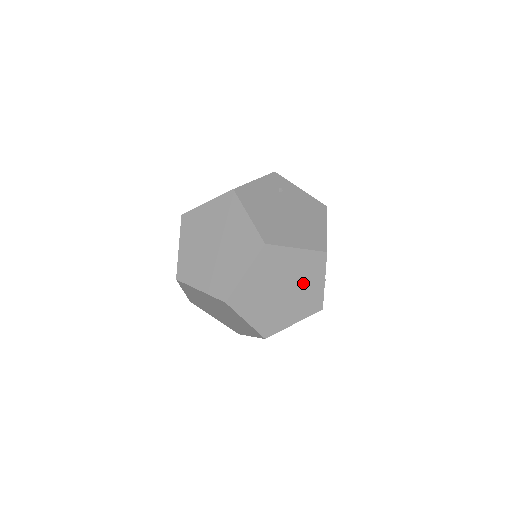
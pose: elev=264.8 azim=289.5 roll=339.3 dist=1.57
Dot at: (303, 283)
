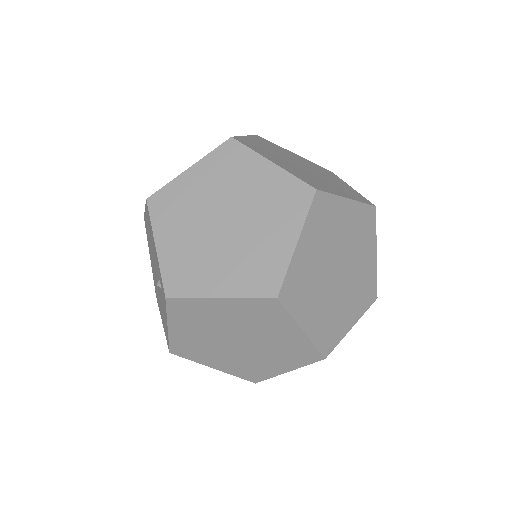
Dot at: (348, 295)
